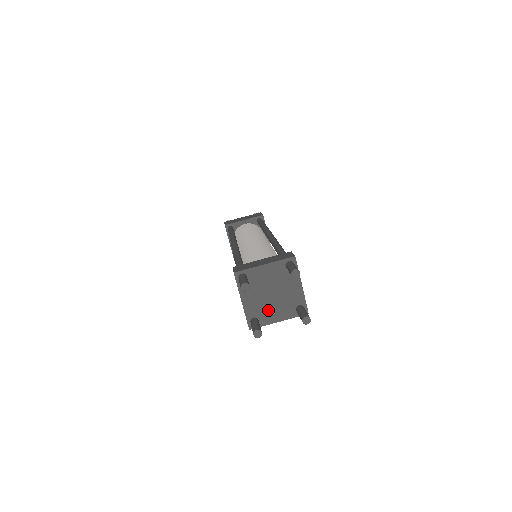
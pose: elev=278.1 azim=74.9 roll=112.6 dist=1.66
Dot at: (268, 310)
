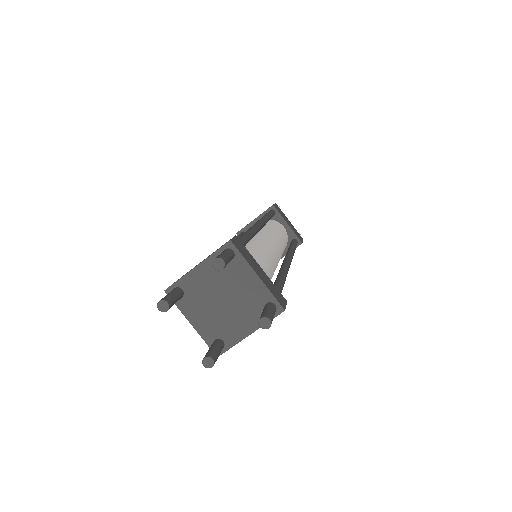
Dot at: (229, 324)
